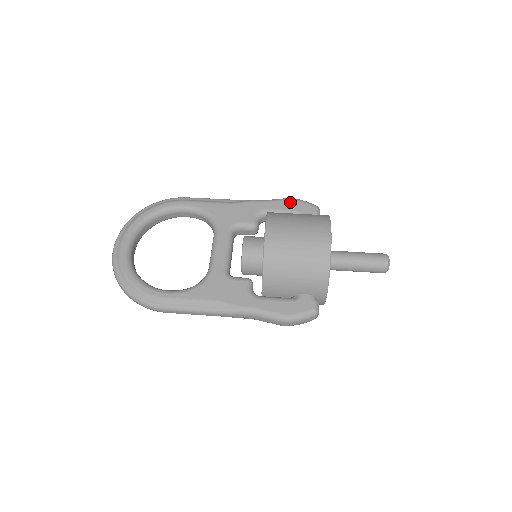
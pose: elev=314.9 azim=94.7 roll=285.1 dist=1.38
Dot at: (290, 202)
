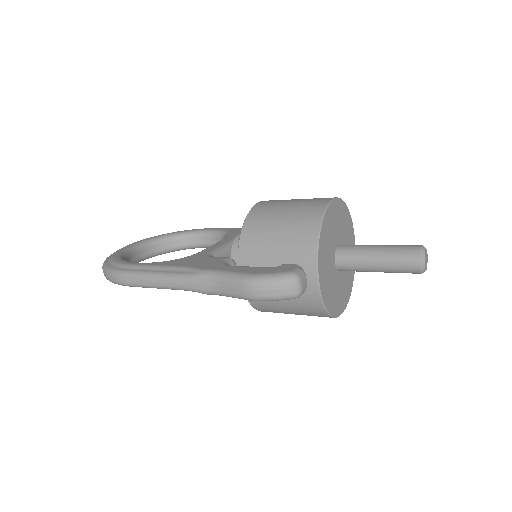
Dot at: occluded
